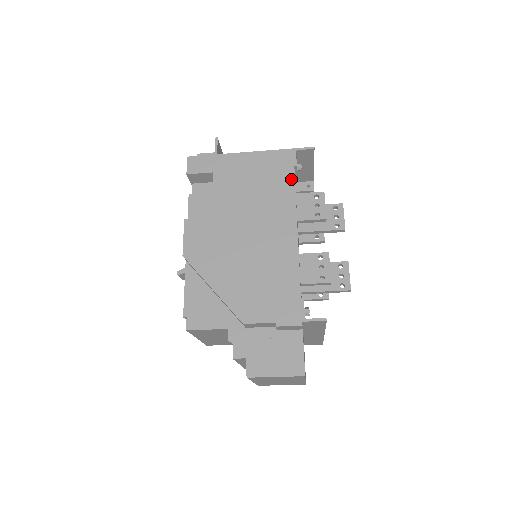
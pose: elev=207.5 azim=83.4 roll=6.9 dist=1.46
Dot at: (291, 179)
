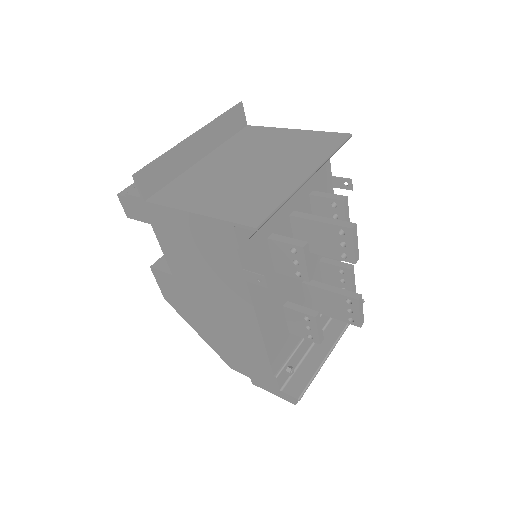
Dot at: (237, 264)
